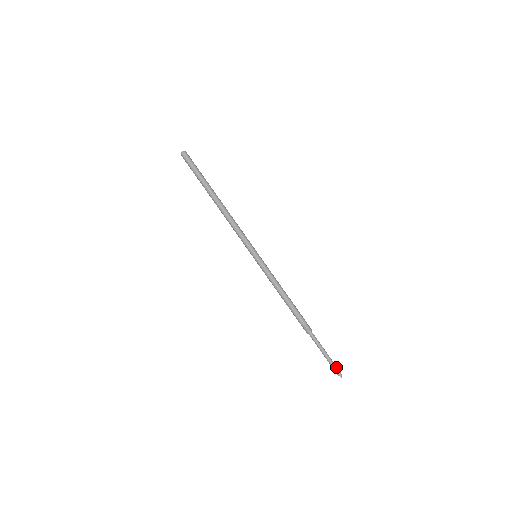
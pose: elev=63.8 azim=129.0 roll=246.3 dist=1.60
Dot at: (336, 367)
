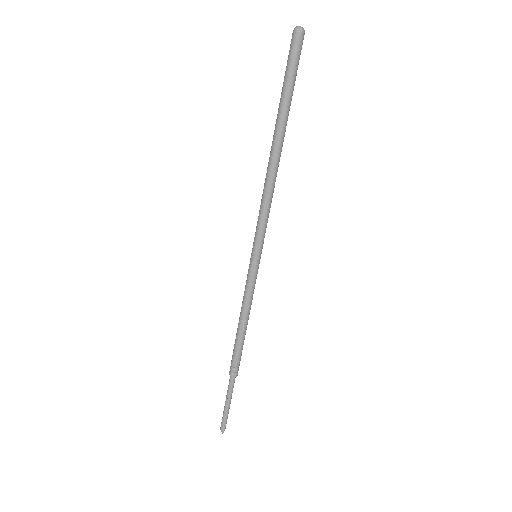
Dot at: occluded
